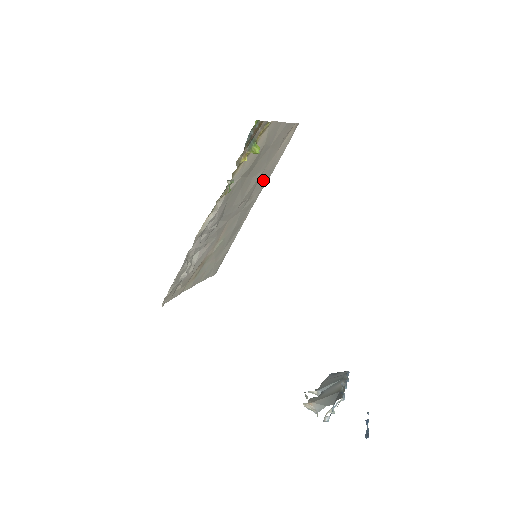
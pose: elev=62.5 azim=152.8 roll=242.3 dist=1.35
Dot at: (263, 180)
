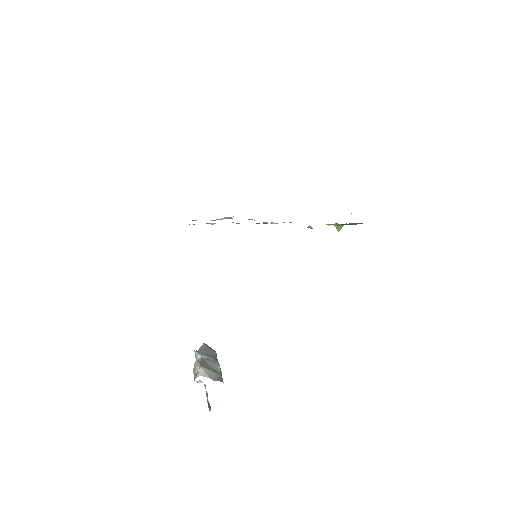
Dot at: occluded
